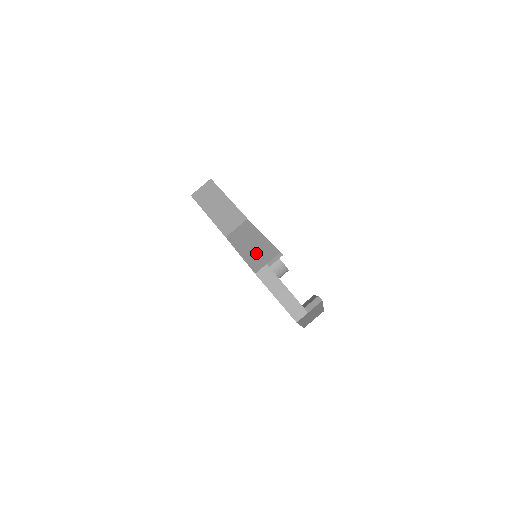
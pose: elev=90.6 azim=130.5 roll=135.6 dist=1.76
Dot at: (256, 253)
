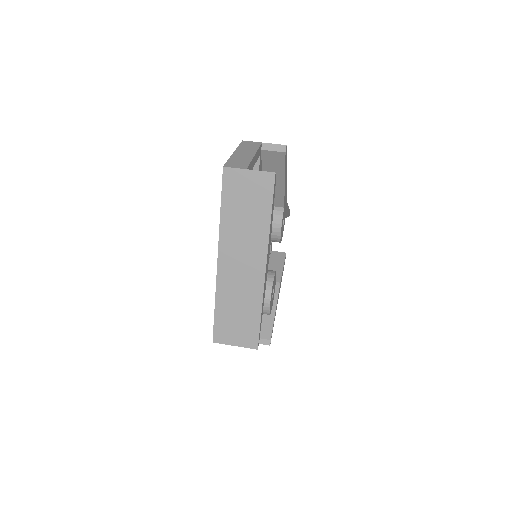
Dot at: occluded
